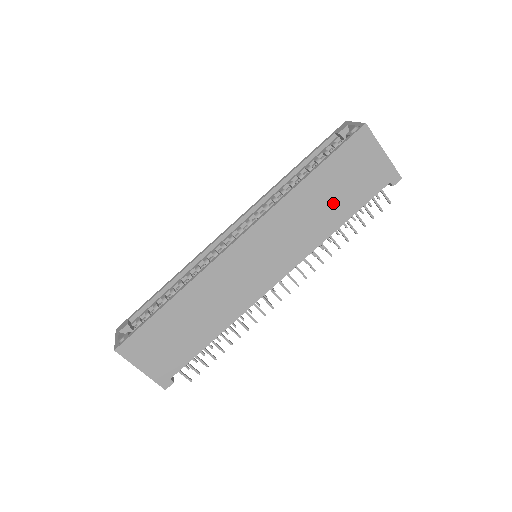
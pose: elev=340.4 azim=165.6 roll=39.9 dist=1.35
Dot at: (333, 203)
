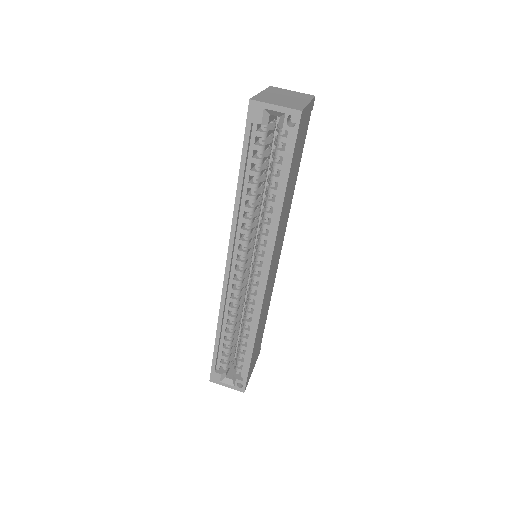
Dot at: (294, 178)
